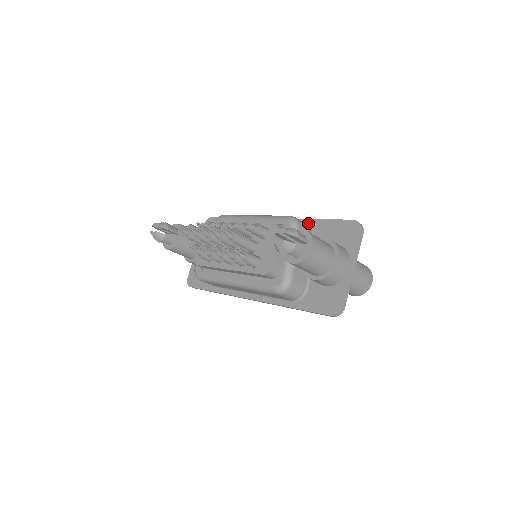
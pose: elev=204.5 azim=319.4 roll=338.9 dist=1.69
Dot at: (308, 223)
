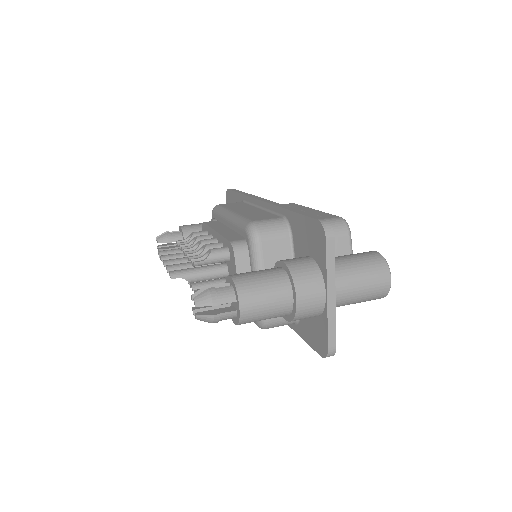
Dot at: (285, 215)
